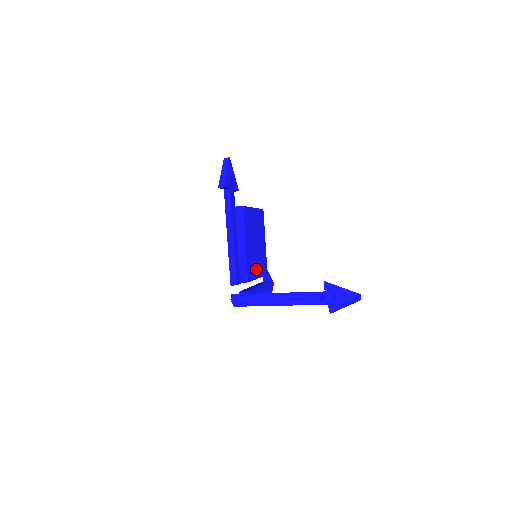
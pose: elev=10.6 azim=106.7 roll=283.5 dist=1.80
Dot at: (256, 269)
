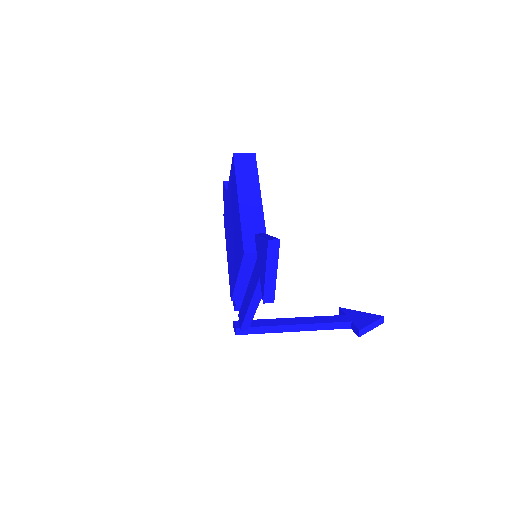
Dot at: occluded
